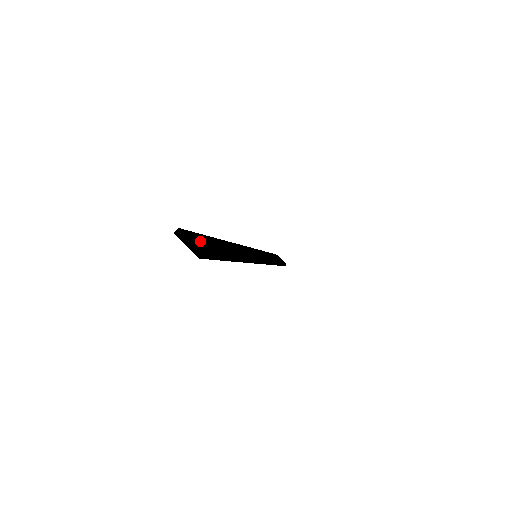
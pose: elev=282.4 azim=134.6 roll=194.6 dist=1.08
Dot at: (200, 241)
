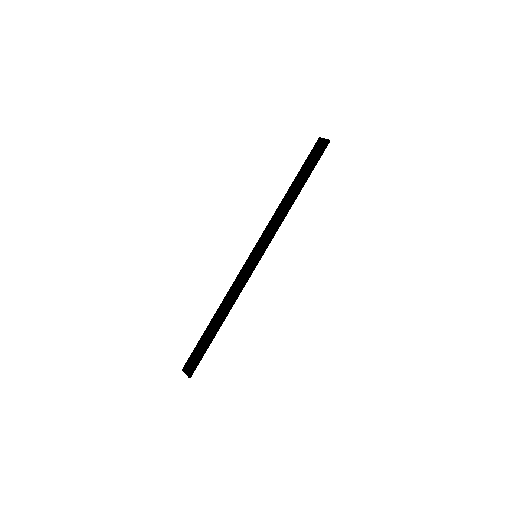
Dot at: (319, 150)
